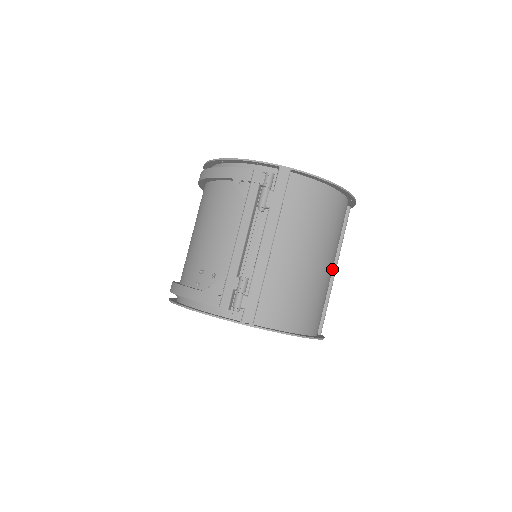
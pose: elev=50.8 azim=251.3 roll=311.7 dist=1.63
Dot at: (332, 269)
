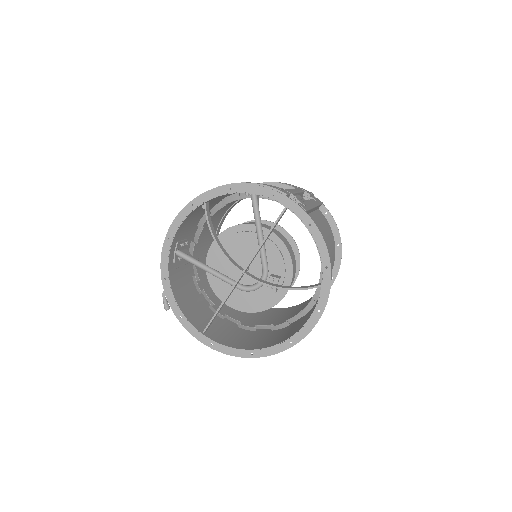
Dot at: occluded
